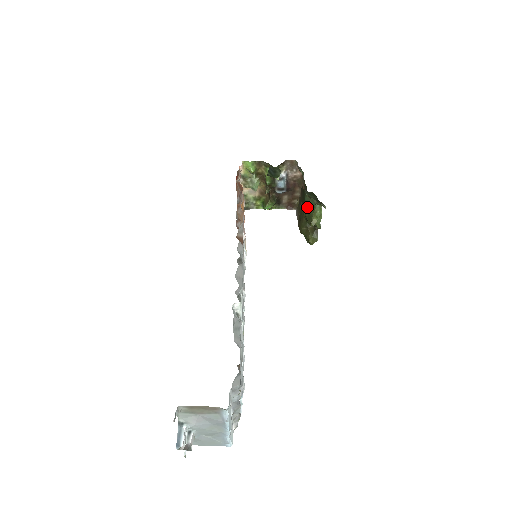
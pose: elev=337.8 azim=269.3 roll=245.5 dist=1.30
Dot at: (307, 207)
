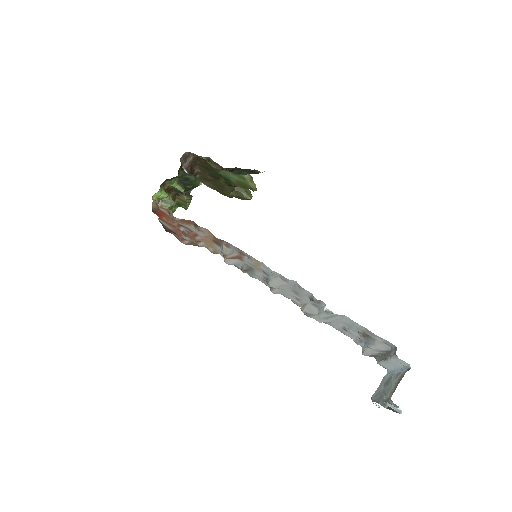
Dot at: (232, 179)
